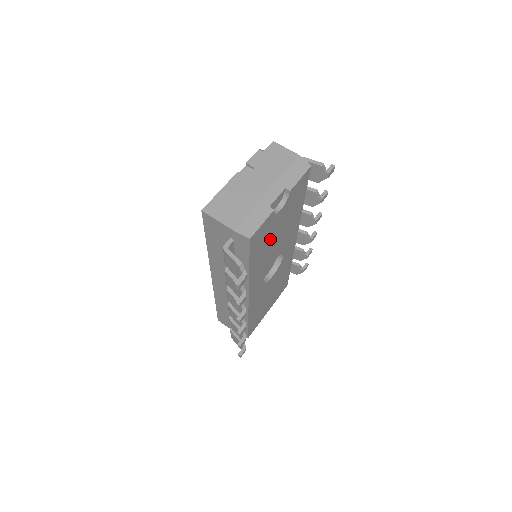
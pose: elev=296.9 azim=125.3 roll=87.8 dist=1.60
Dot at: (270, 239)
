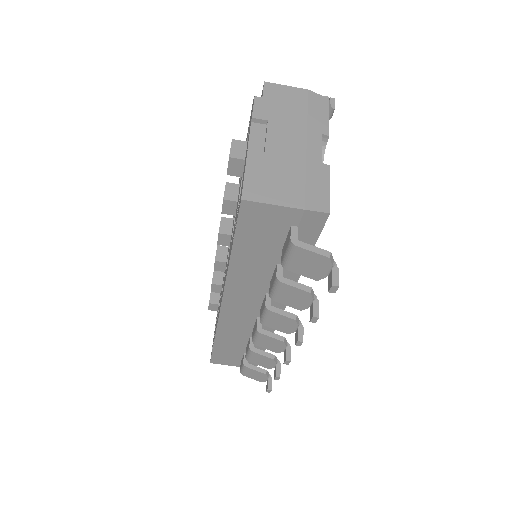
Dot at: occluded
